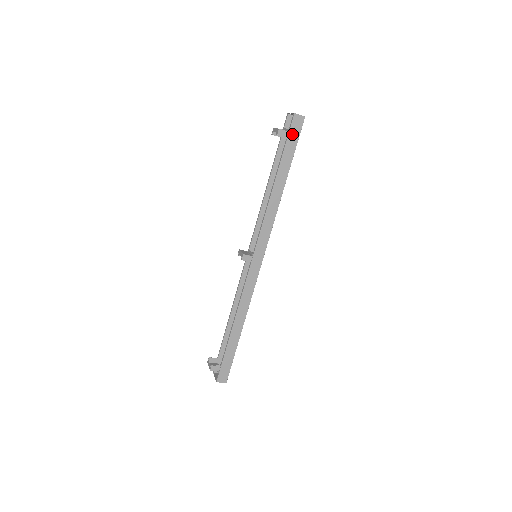
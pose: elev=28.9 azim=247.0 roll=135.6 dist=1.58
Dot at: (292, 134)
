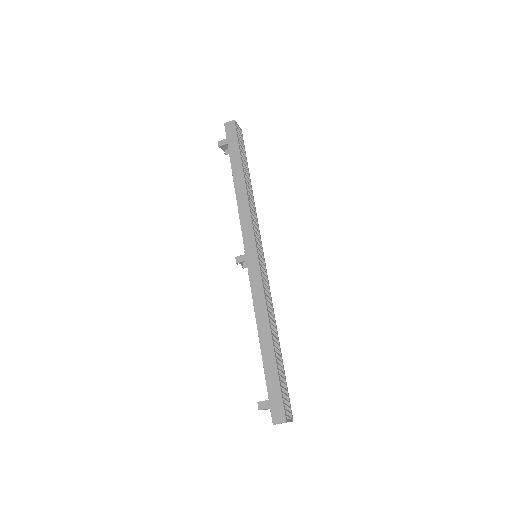
Dot at: (230, 137)
